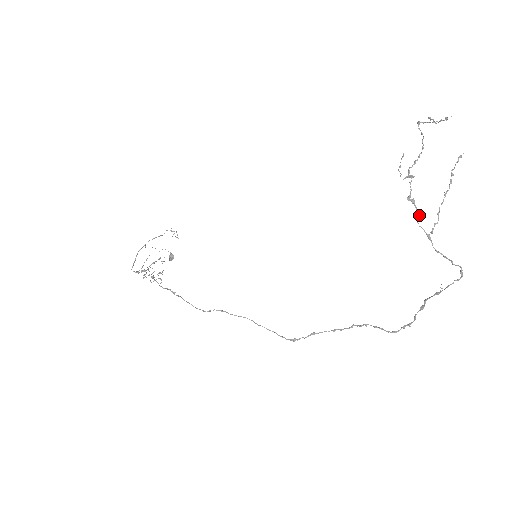
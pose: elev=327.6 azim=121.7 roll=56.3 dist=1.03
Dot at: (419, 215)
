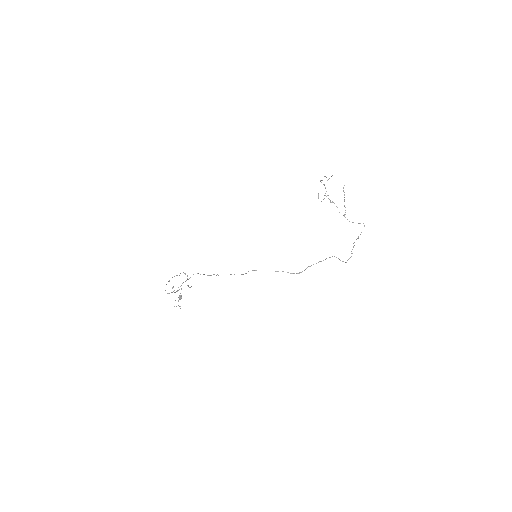
Dot at: (337, 207)
